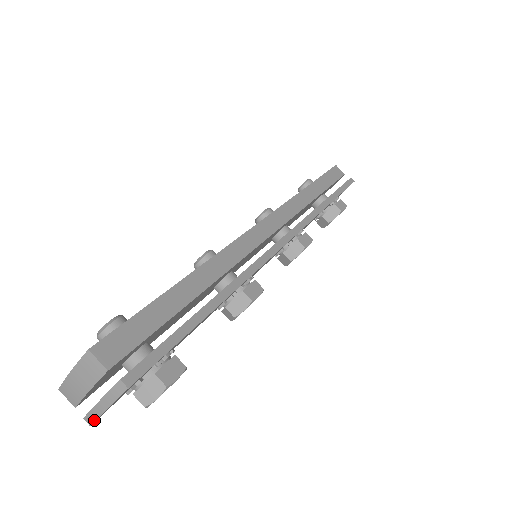
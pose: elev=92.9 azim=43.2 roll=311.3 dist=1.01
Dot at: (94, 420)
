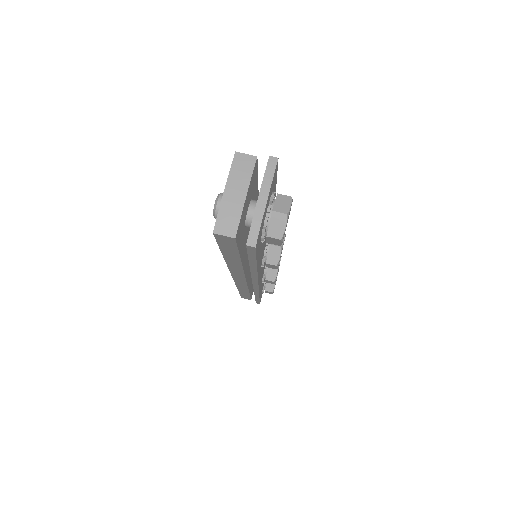
Dot at: (259, 227)
